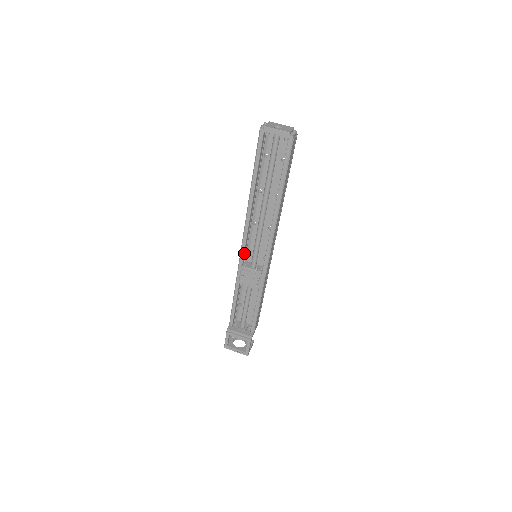
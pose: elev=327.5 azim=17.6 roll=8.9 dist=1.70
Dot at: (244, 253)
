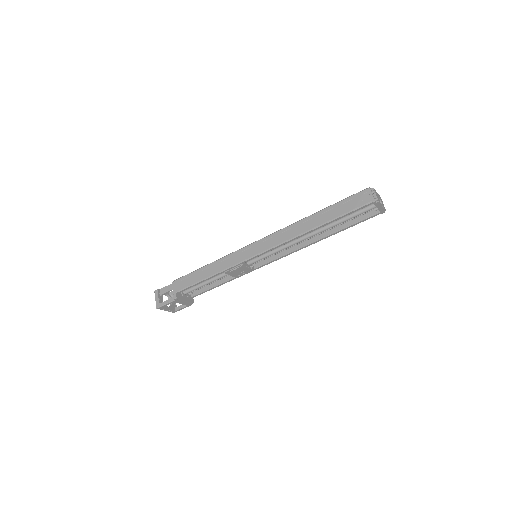
Dot at: (254, 257)
